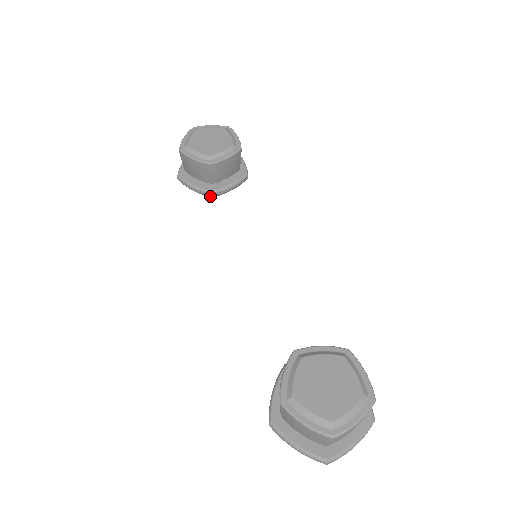
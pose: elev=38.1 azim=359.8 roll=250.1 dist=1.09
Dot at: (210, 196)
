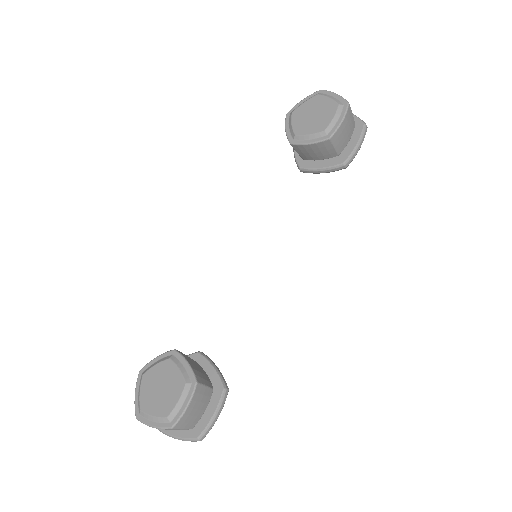
Dot at: (300, 170)
